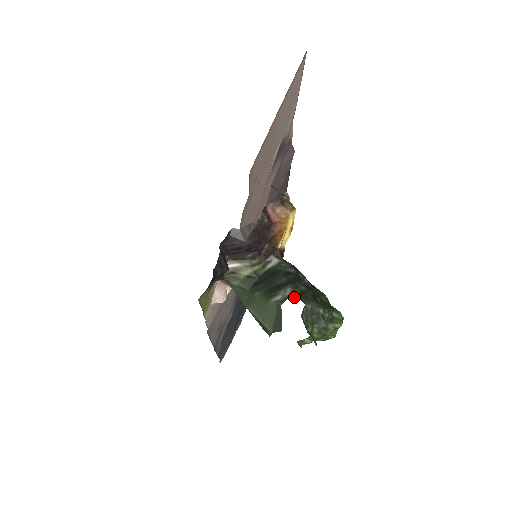
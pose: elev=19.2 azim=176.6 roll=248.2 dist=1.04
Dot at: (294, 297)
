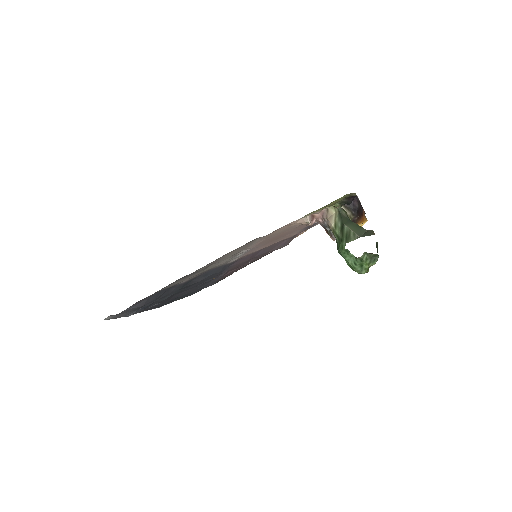
Dot at: occluded
